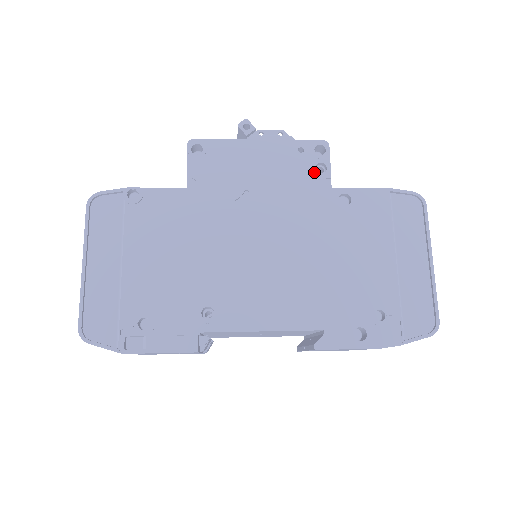
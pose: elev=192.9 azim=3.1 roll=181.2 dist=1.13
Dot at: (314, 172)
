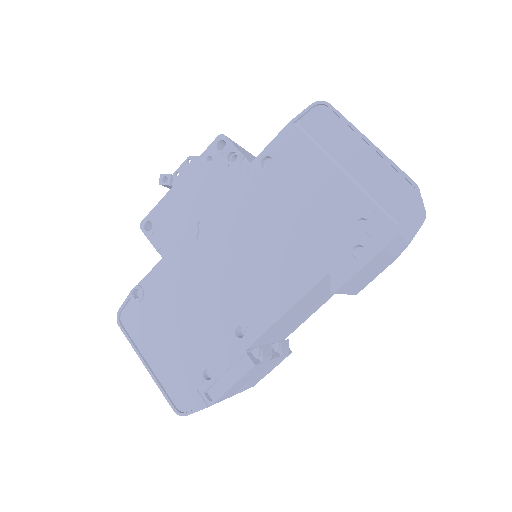
Dot at: (230, 165)
